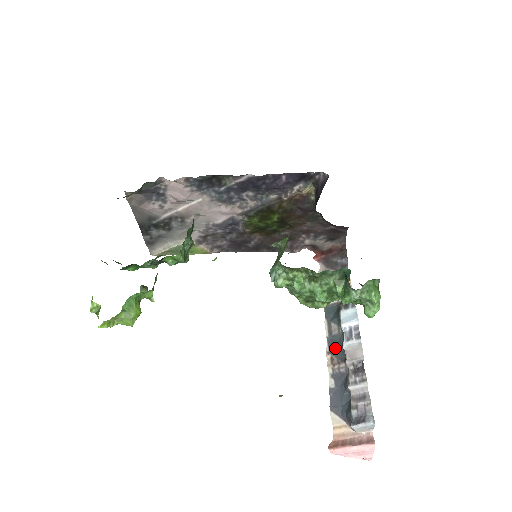
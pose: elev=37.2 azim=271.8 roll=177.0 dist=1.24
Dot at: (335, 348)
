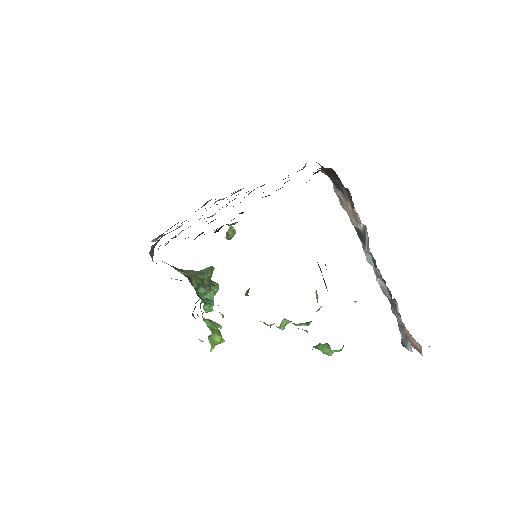
Dot at: occluded
